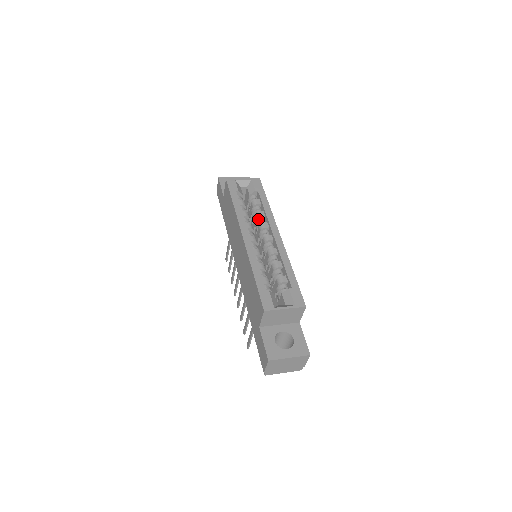
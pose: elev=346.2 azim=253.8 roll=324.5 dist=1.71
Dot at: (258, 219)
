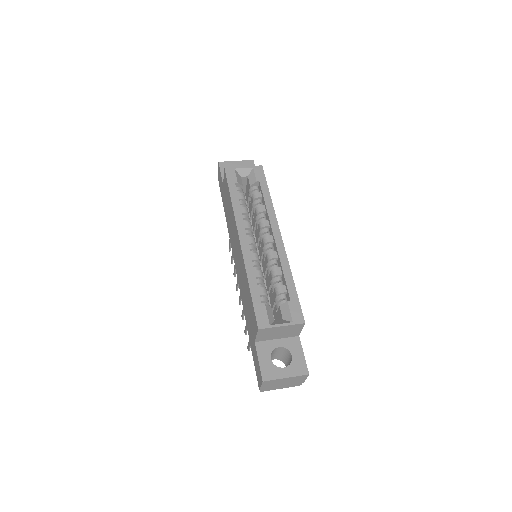
Dot at: (258, 215)
